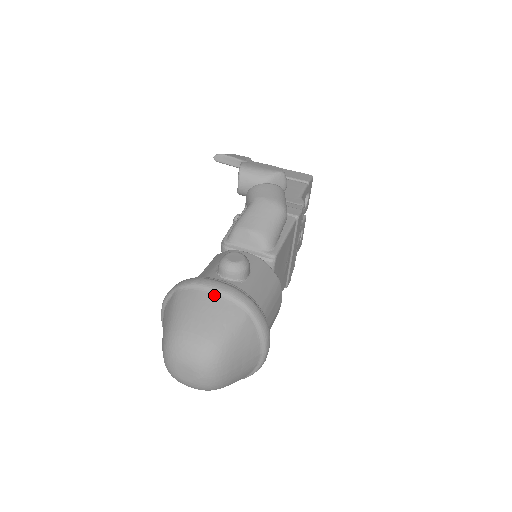
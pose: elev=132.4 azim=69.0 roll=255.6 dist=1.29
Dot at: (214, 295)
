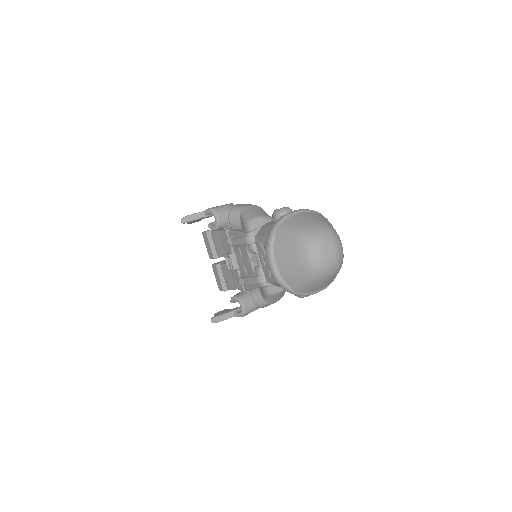
Dot at: (300, 213)
